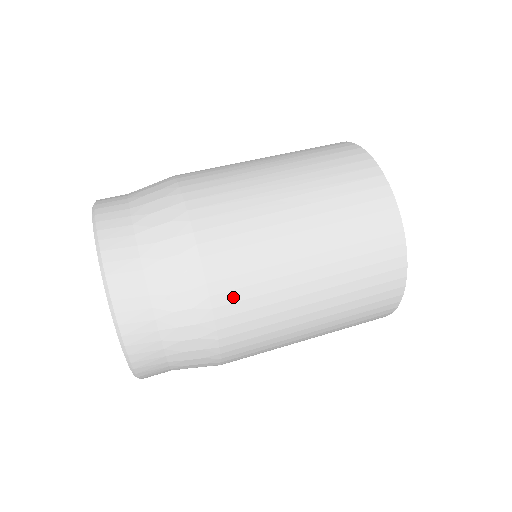
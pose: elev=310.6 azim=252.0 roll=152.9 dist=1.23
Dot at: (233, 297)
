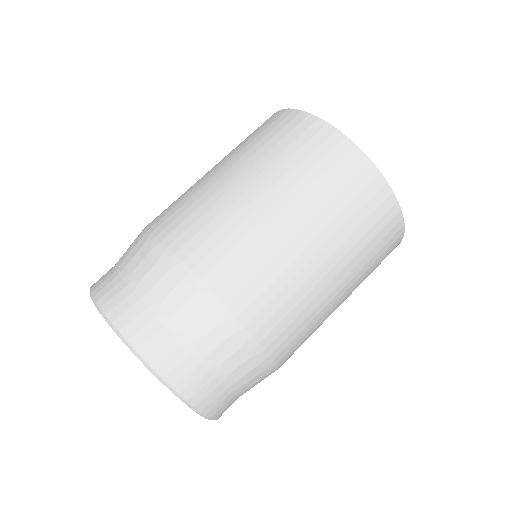
Dot at: (278, 331)
